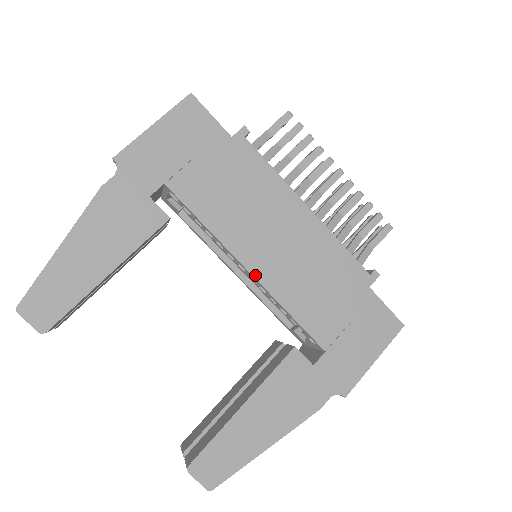
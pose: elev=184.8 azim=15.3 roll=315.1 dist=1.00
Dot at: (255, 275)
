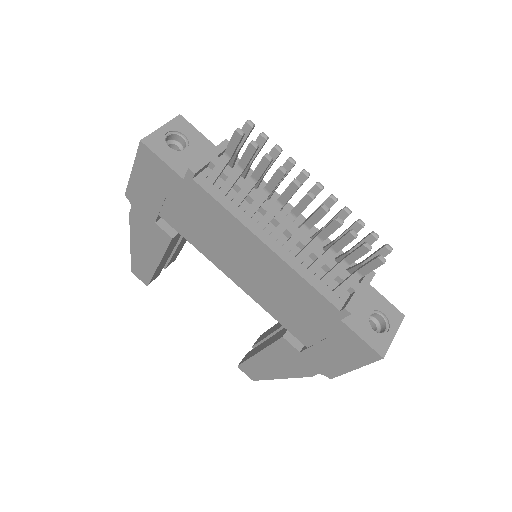
Dot at: (239, 286)
